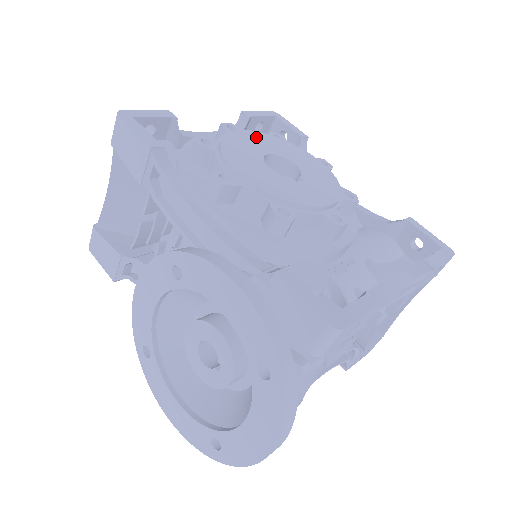
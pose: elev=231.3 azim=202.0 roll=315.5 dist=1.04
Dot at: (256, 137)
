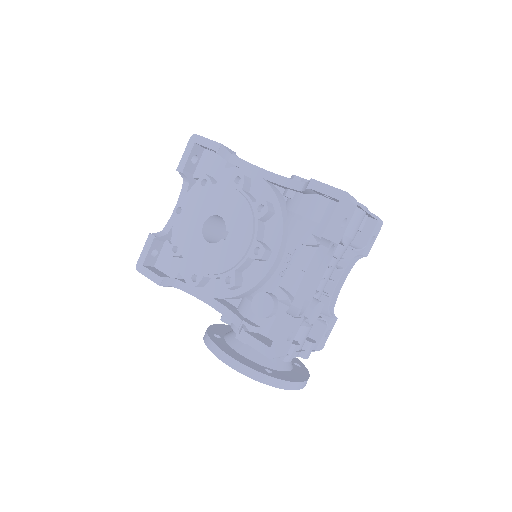
Dot at: (192, 210)
